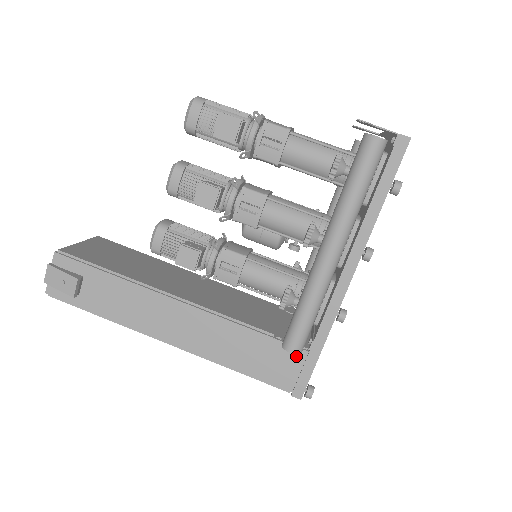
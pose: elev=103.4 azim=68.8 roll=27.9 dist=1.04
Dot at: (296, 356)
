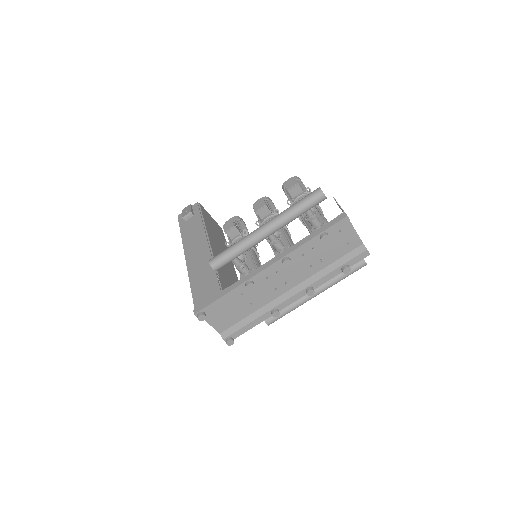
Dot at: (215, 292)
